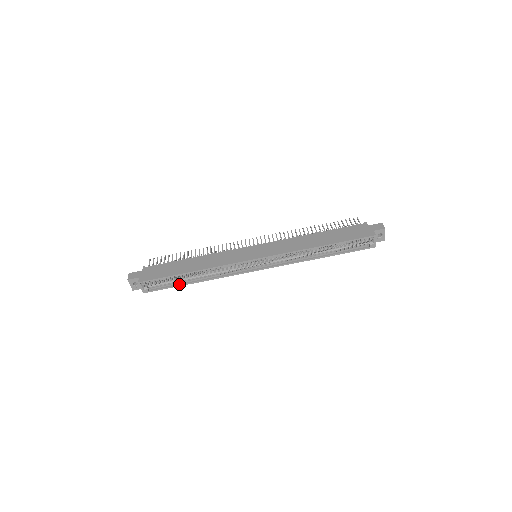
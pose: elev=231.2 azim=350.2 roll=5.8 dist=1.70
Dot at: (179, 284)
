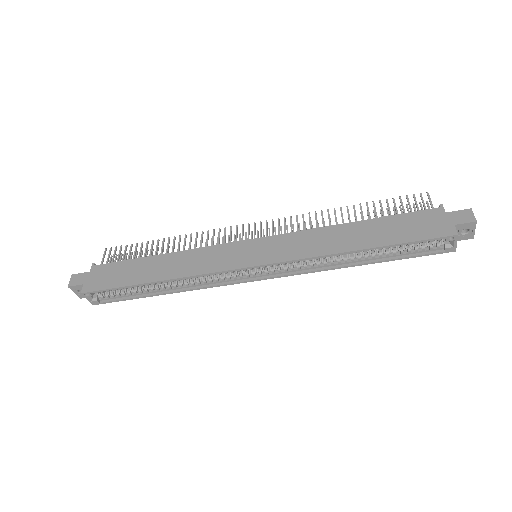
Dot at: (141, 295)
